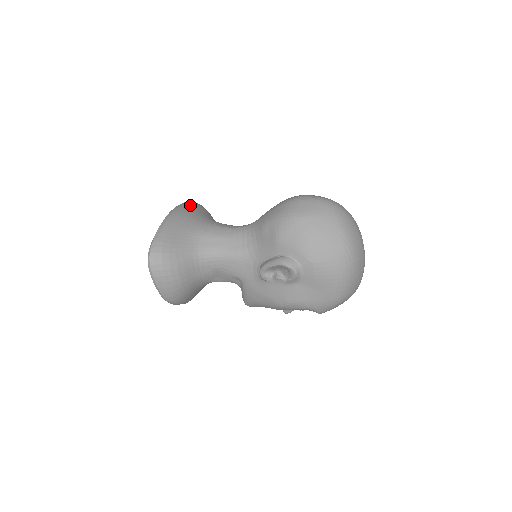
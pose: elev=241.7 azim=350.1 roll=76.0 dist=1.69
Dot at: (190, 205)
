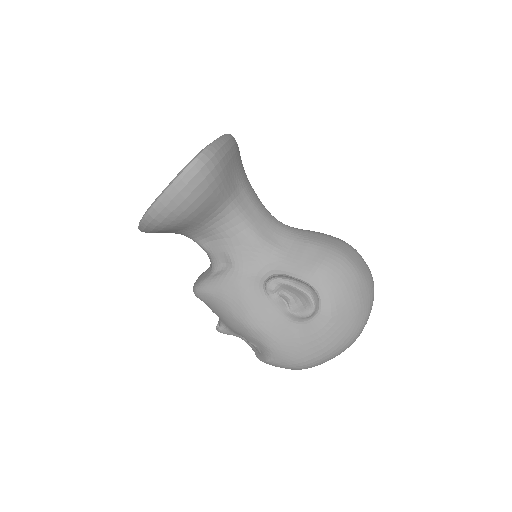
Dot at: occluded
